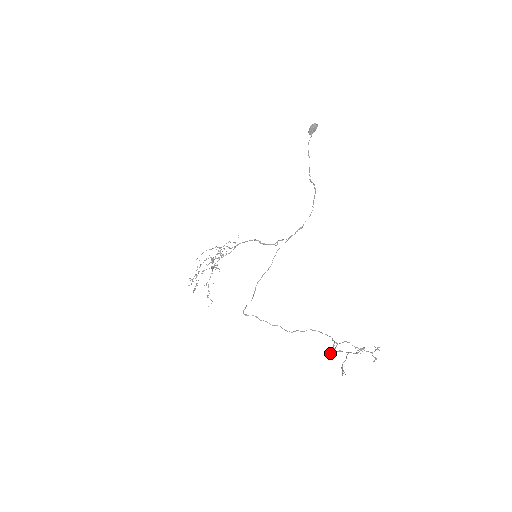
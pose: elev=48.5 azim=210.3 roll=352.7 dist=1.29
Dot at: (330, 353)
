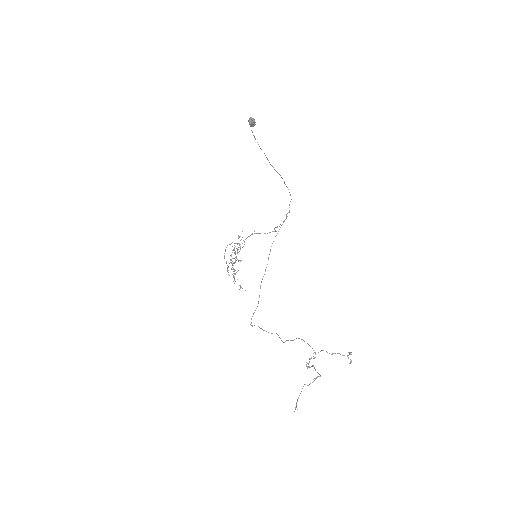
Dot at: (308, 366)
